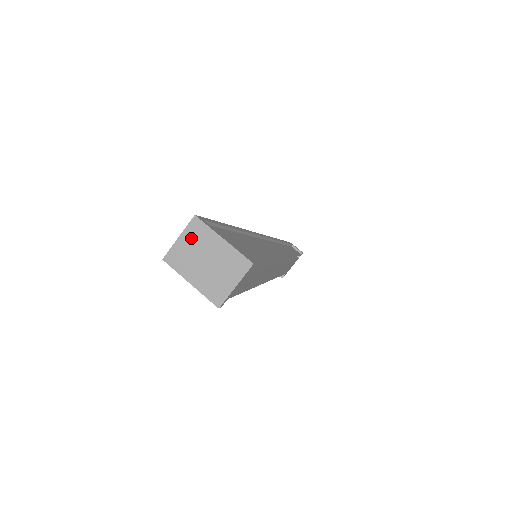
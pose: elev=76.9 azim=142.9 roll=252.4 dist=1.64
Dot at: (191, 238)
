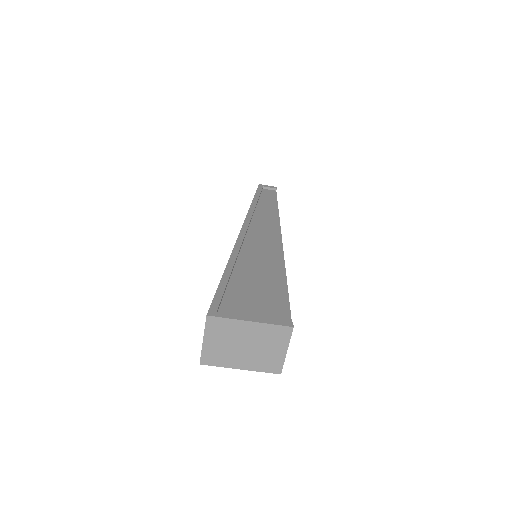
Dot at: (216, 336)
